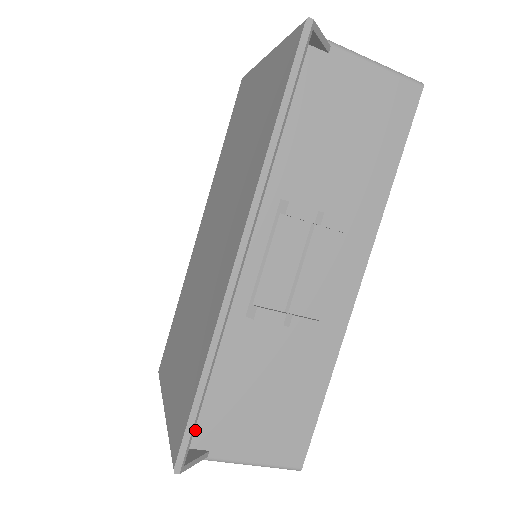
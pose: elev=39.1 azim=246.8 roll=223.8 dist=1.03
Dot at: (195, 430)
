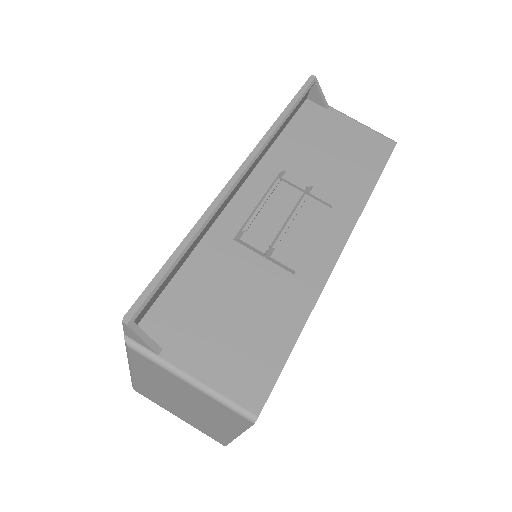
Dot at: (156, 321)
